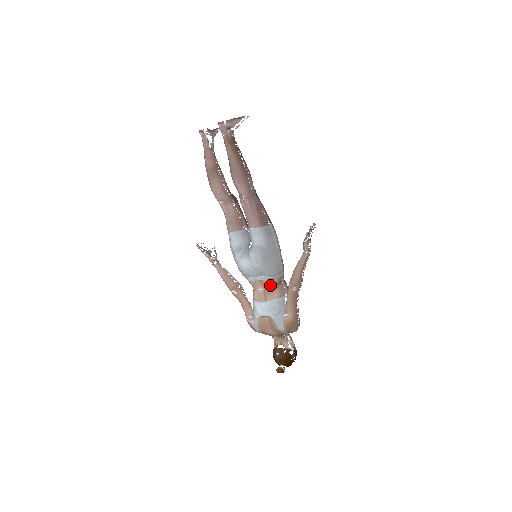
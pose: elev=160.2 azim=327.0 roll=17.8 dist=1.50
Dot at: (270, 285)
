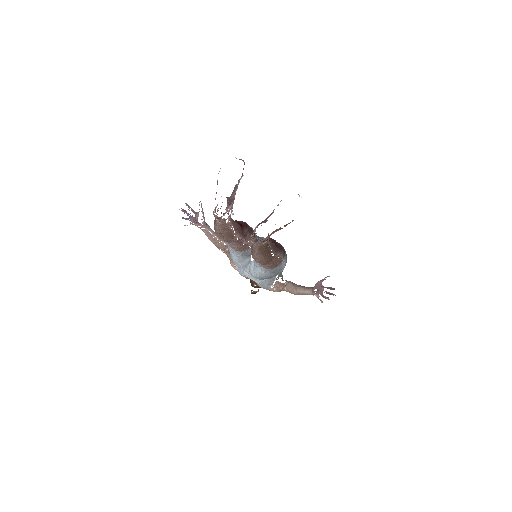
Dot at: occluded
